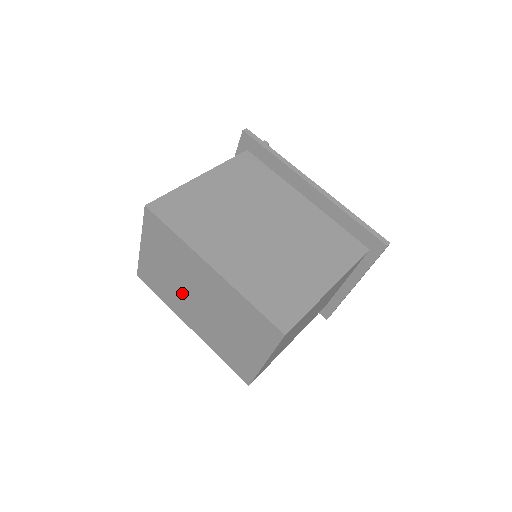
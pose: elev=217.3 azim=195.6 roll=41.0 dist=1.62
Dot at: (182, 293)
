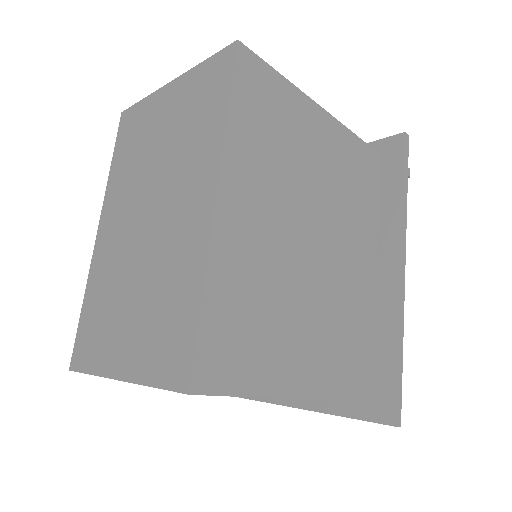
Dot at: (140, 186)
